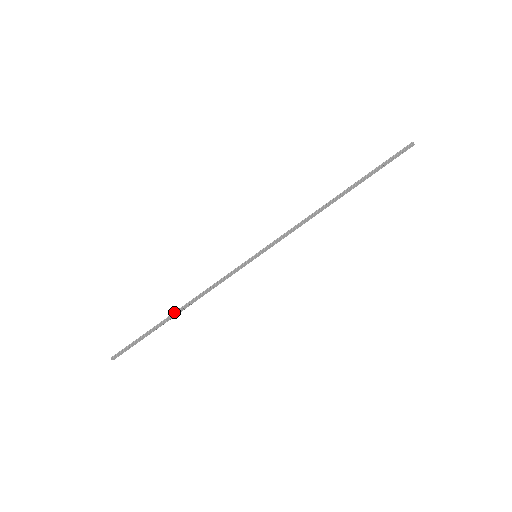
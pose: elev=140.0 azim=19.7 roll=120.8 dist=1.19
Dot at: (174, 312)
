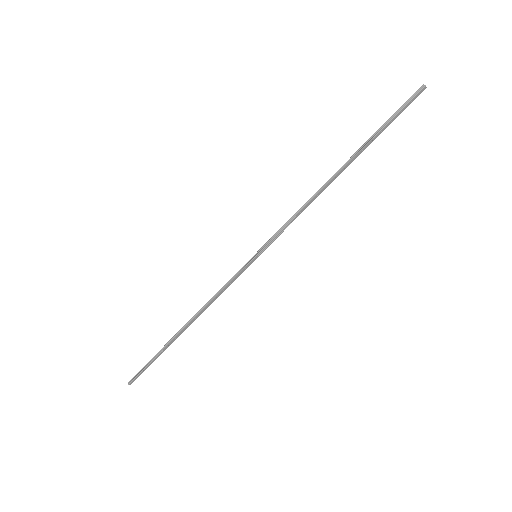
Dot at: (180, 329)
